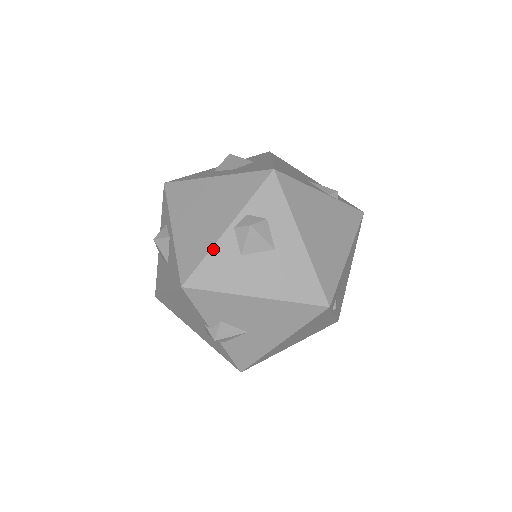
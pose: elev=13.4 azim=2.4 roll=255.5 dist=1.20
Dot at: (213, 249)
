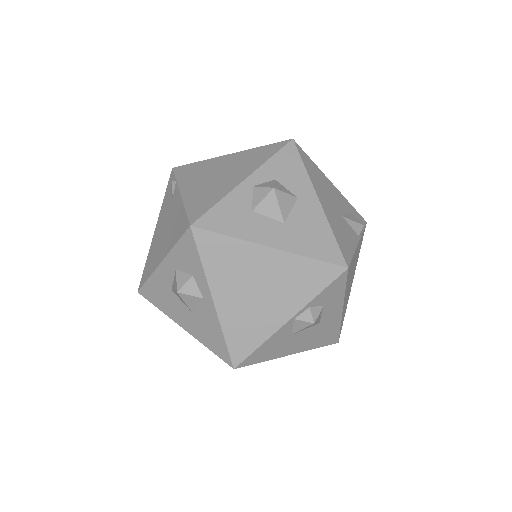
Dot at: (270, 338)
